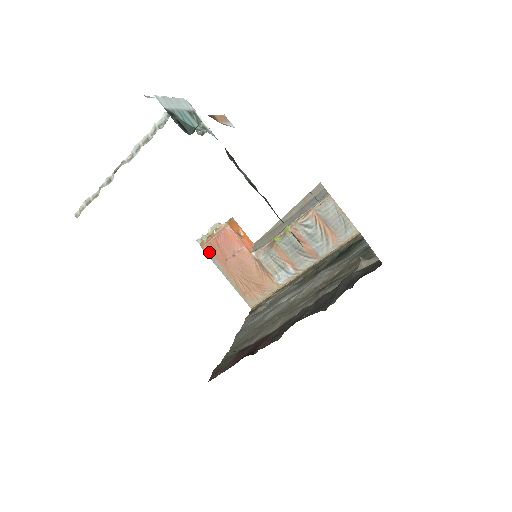
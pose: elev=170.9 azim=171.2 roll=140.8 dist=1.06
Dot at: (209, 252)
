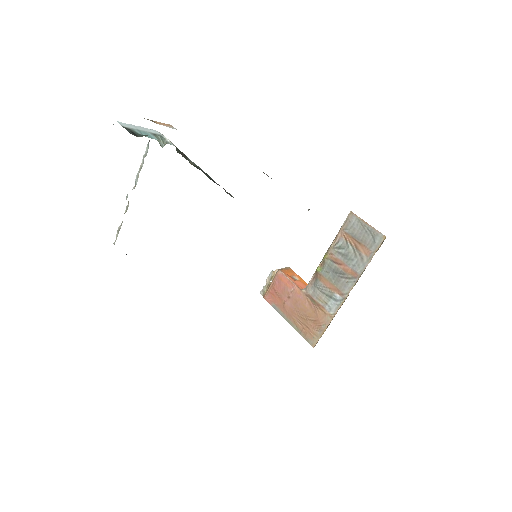
Dot at: (270, 300)
